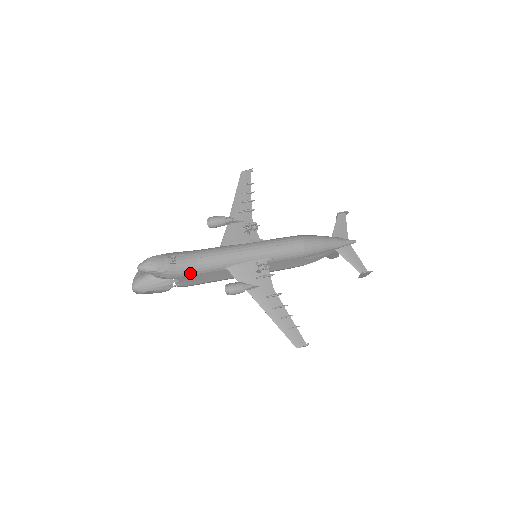
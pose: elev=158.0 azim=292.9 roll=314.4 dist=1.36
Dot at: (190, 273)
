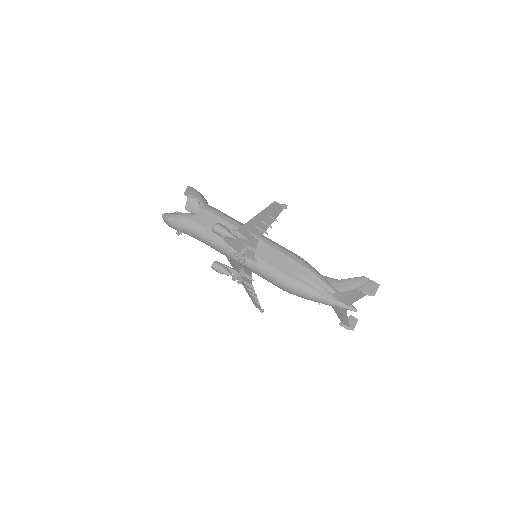
Dot at: occluded
